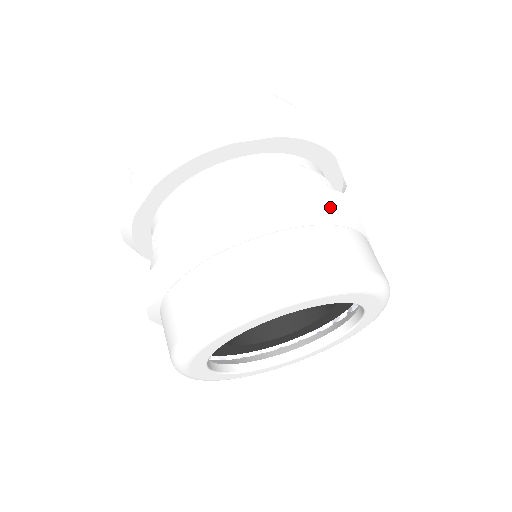
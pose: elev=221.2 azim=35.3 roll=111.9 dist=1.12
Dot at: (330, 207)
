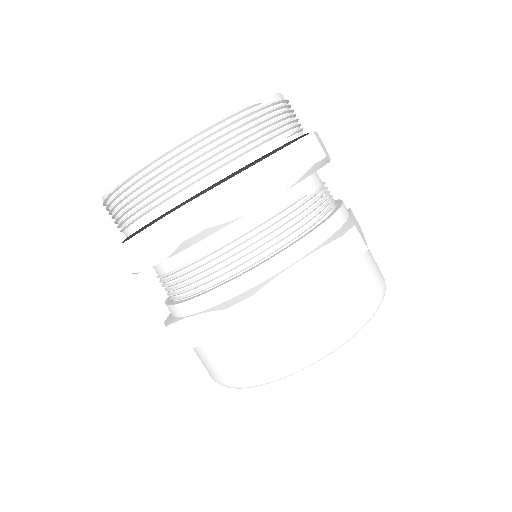
Dot at: (346, 258)
